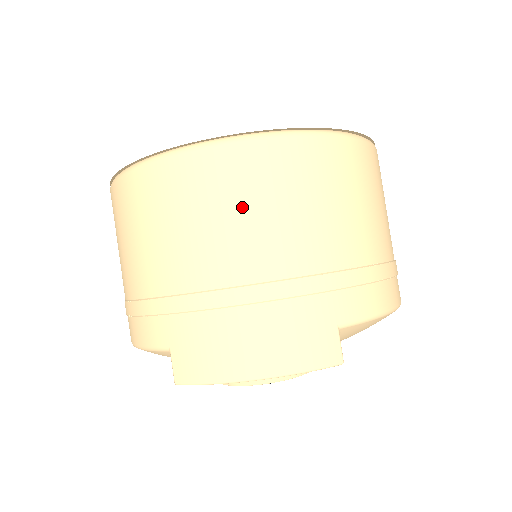
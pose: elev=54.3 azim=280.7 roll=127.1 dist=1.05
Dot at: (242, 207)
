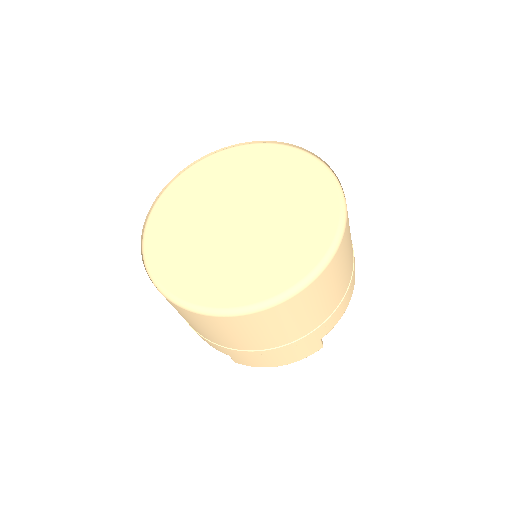
Dot at: (265, 330)
